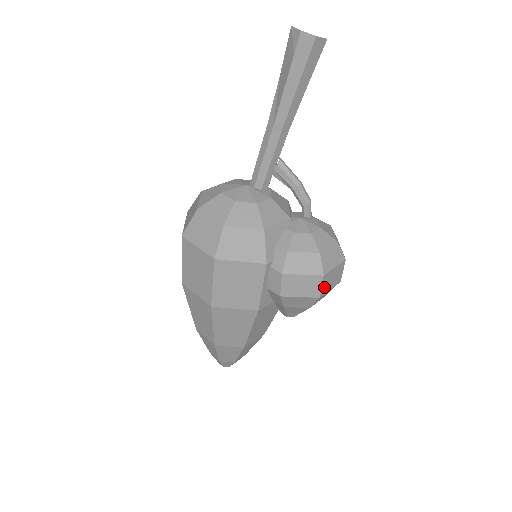
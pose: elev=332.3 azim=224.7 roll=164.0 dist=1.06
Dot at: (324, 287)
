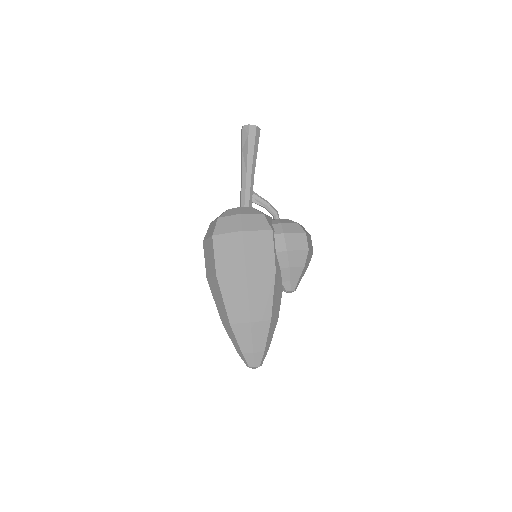
Dot at: (308, 244)
